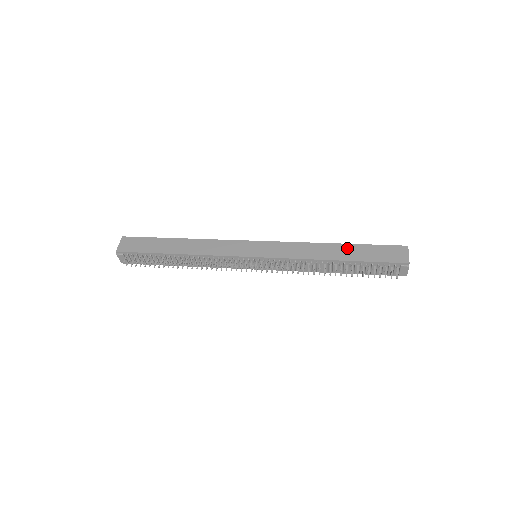
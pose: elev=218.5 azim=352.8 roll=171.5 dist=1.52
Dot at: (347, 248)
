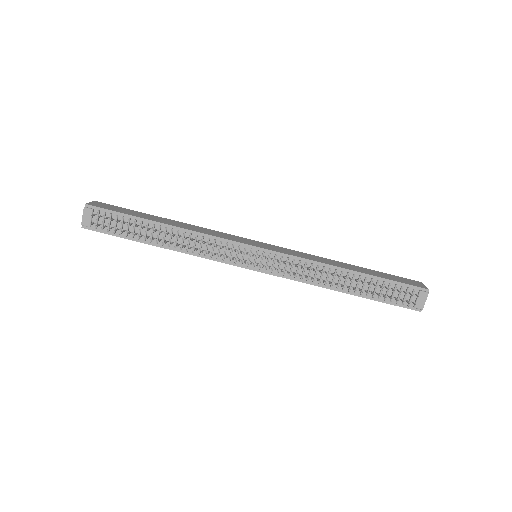
Dot at: (360, 268)
